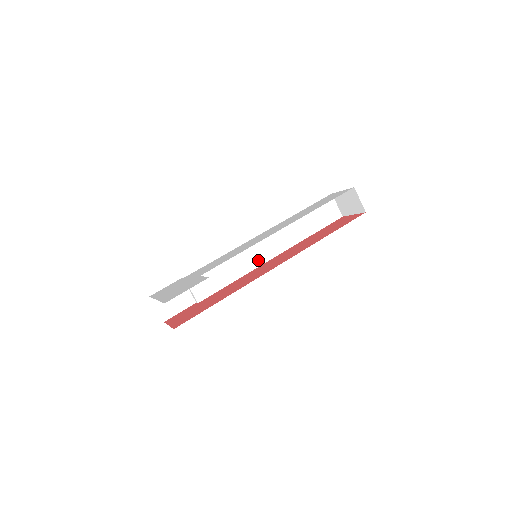
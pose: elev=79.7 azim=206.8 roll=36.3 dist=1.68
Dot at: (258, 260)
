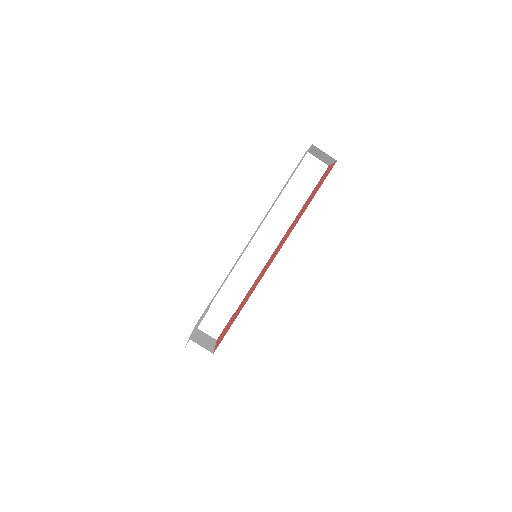
Dot at: (267, 252)
